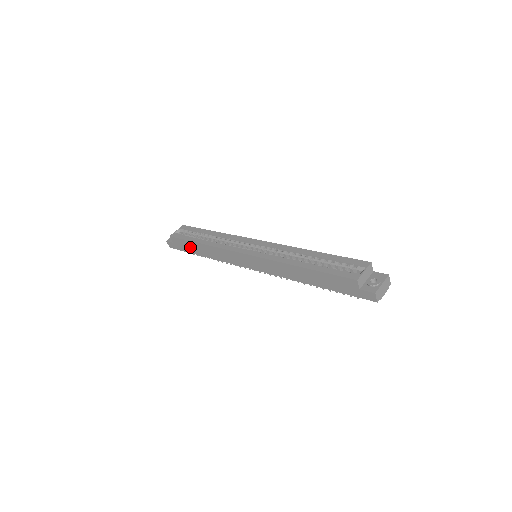
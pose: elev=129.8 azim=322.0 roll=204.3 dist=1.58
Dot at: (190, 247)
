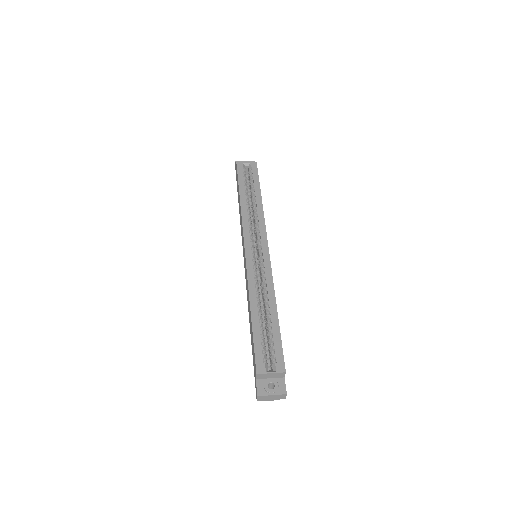
Dot at: occluded
